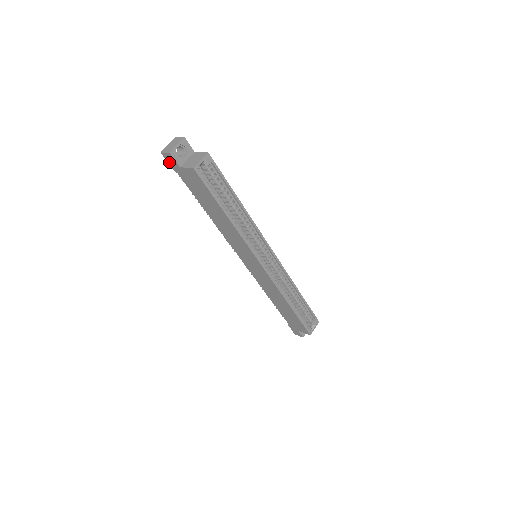
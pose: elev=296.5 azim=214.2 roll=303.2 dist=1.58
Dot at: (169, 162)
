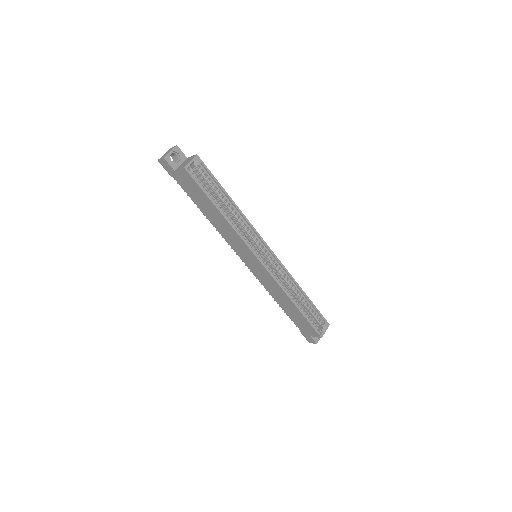
Dot at: (166, 168)
